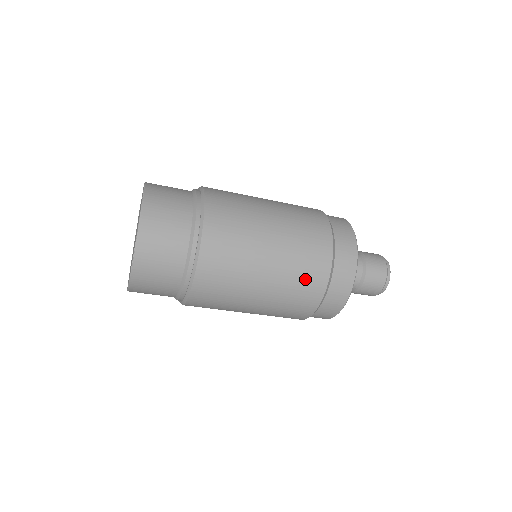
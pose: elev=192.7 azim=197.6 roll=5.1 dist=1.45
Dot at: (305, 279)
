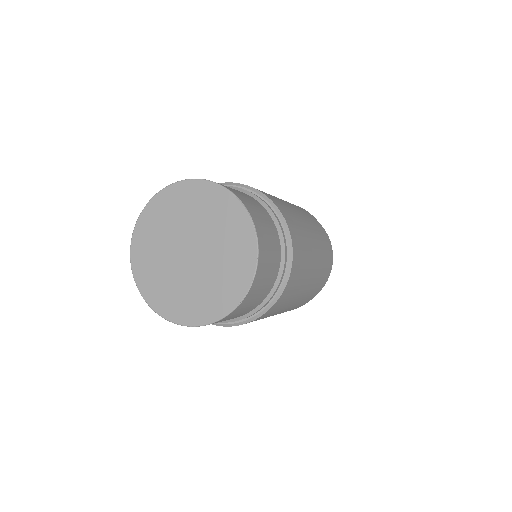
Dot at: (319, 283)
